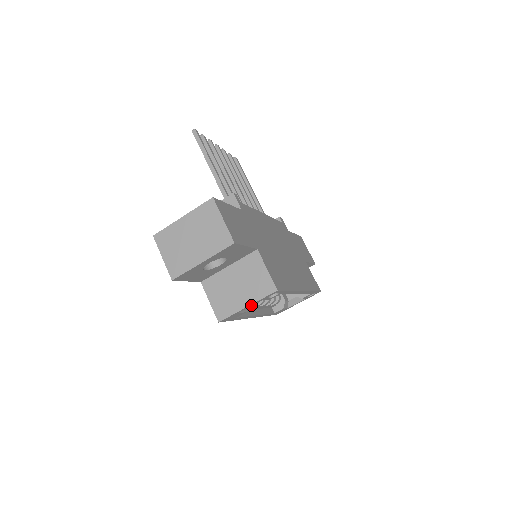
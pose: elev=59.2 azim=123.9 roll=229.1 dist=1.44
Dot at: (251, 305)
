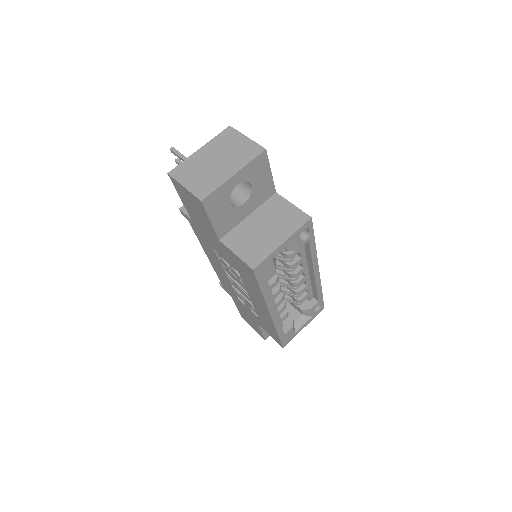
Dot at: (286, 244)
